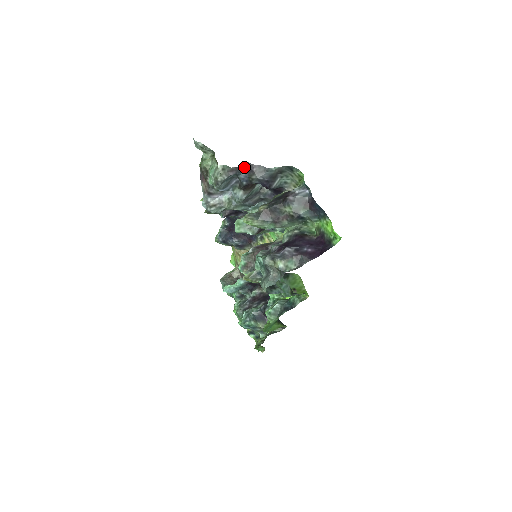
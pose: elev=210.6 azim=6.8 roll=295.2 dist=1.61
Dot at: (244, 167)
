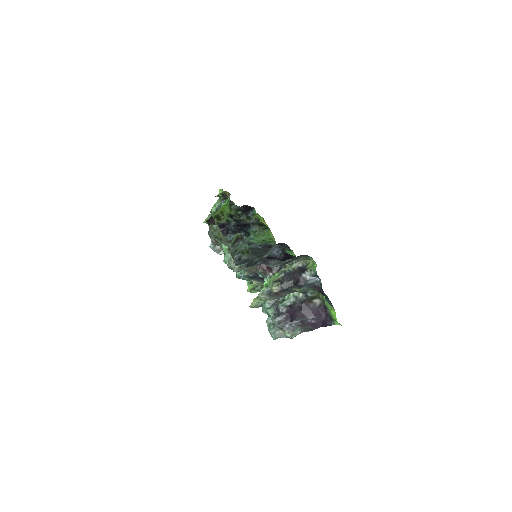
Dot at: (260, 260)
